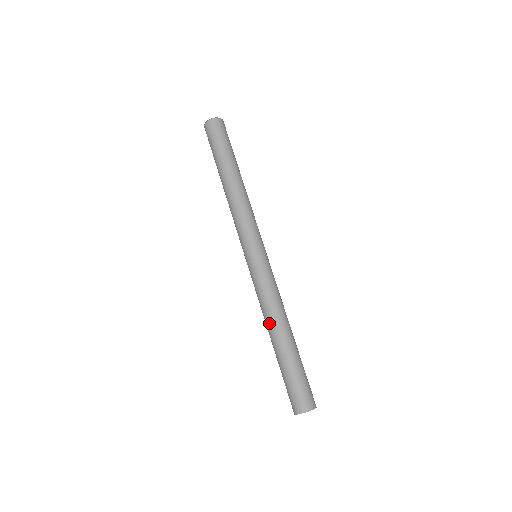
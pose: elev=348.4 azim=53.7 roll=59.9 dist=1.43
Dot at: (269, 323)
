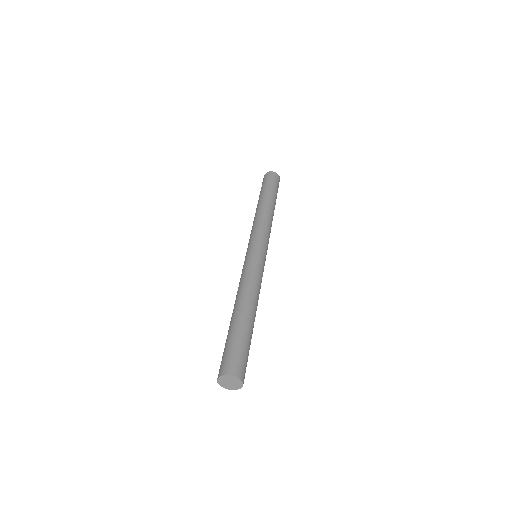
Dot at: occluded
